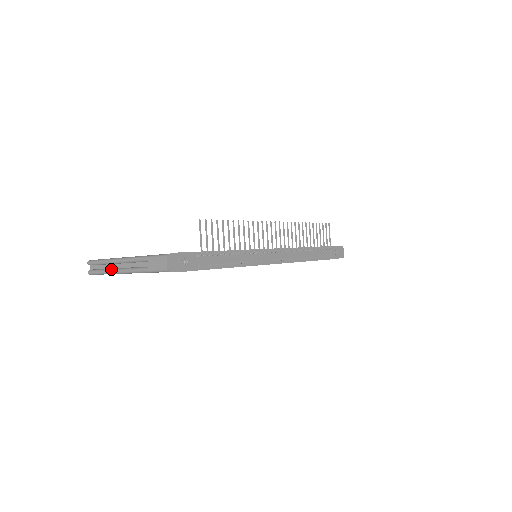
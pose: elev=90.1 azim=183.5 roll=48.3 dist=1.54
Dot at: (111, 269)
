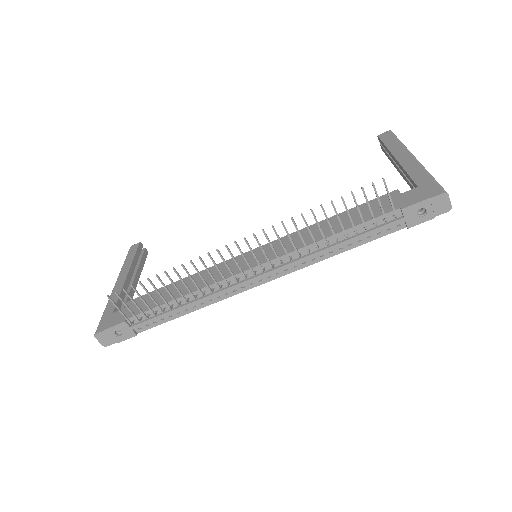
Dot at: occluded
